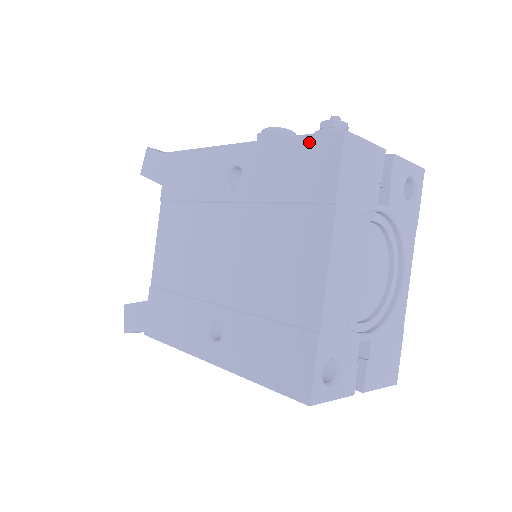
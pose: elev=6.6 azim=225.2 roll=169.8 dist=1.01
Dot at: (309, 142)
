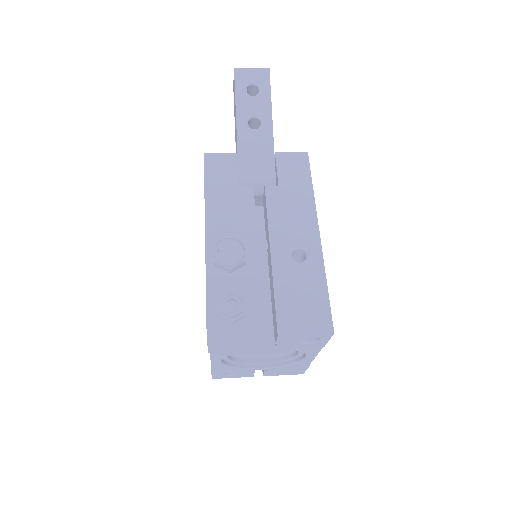
Dot at: (206, 311)
